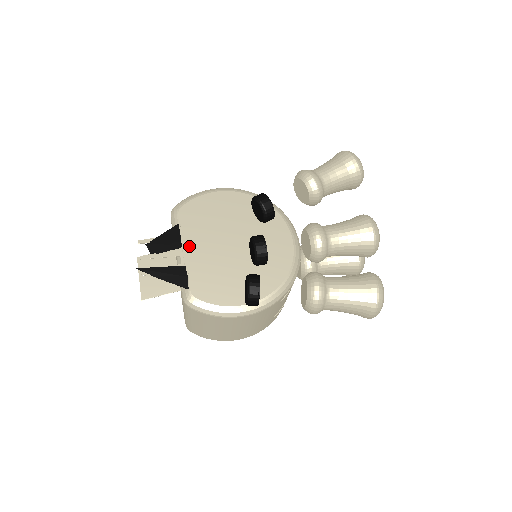
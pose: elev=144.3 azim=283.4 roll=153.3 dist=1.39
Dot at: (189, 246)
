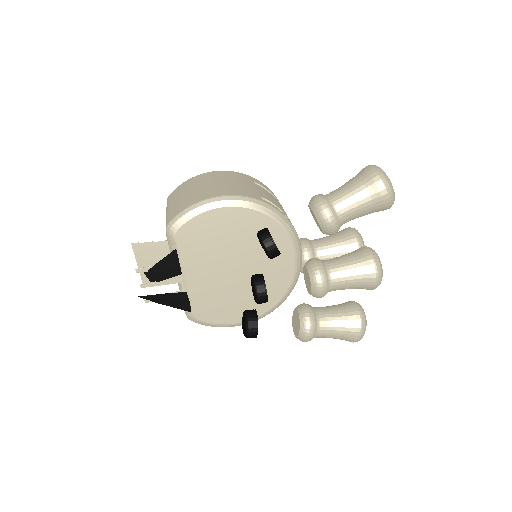
Dot at: (189, 273)
